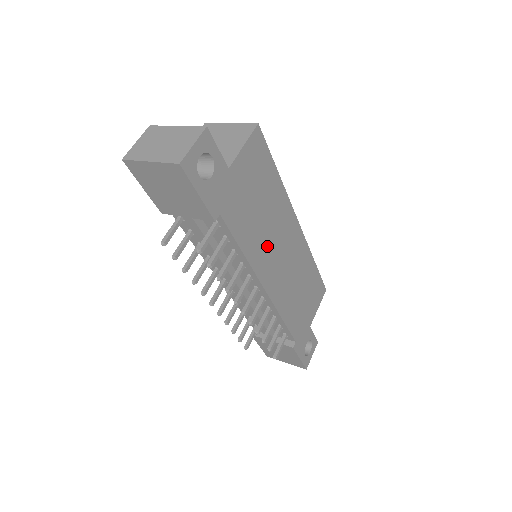
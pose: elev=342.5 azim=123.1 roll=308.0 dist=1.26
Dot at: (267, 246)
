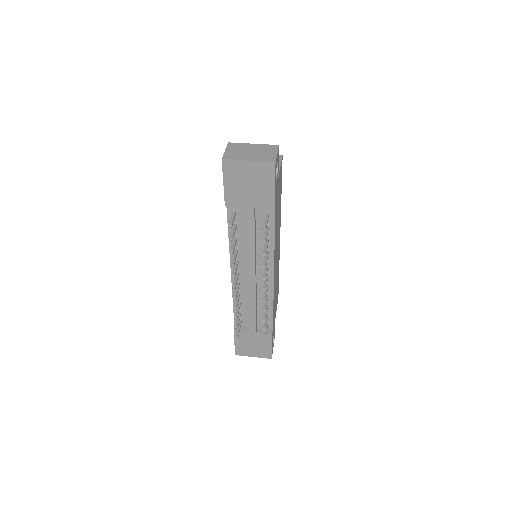
Dot at: (276, 242)
